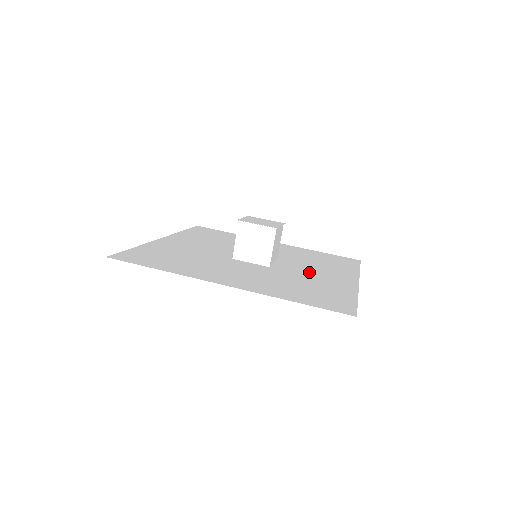
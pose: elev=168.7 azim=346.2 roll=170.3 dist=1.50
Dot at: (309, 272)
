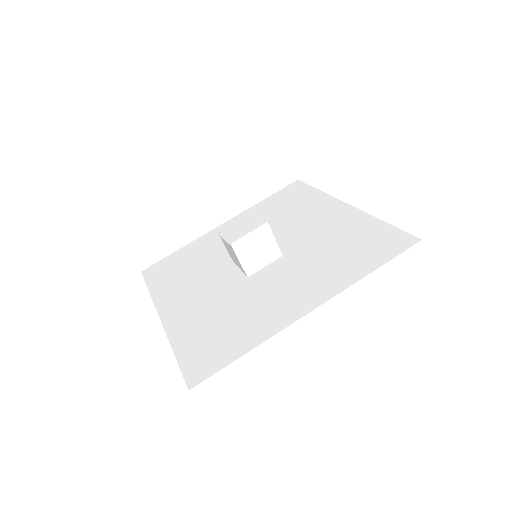
Dot at: (309, 230)
